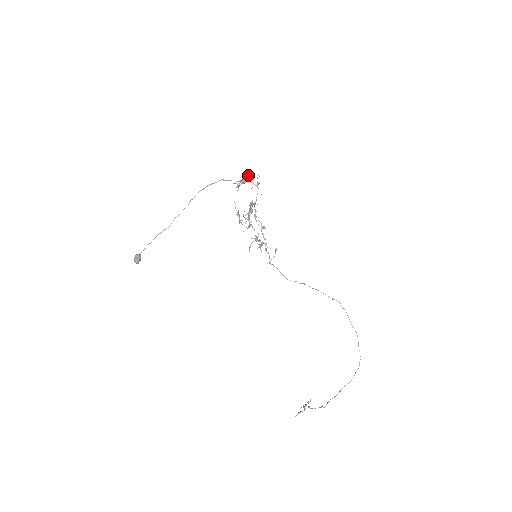
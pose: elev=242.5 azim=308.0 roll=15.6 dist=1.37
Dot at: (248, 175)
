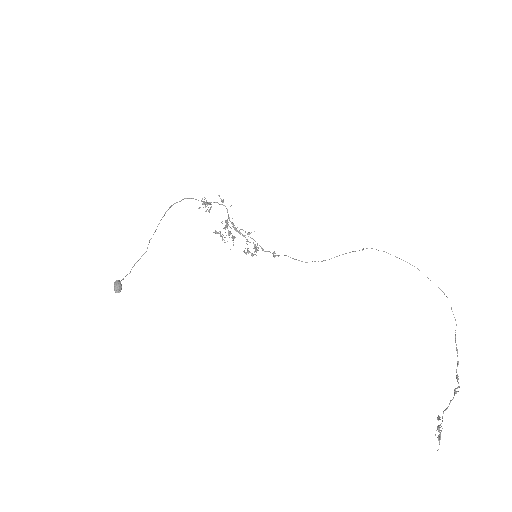
Dot at: occluded
